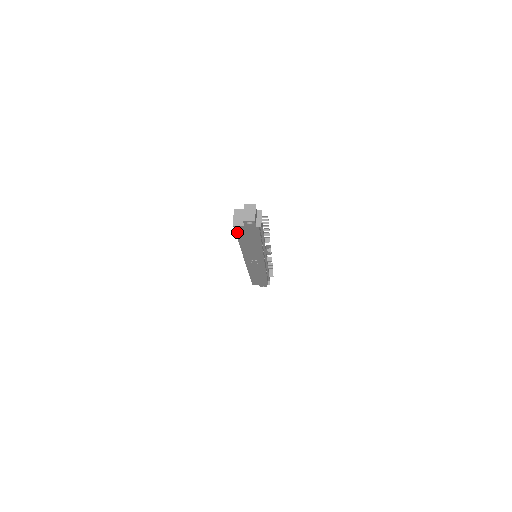
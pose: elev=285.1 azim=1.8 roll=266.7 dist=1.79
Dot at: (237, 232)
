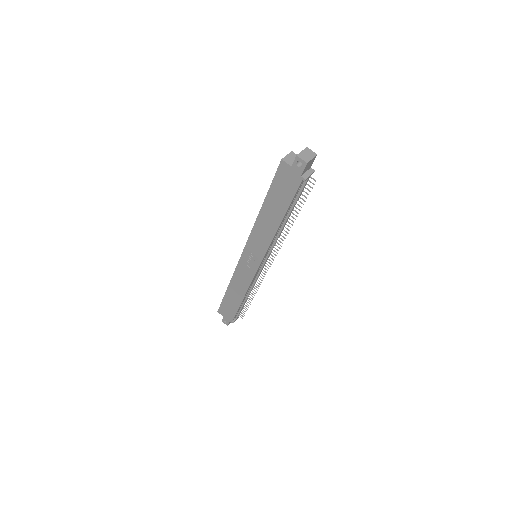
Dot at: (276, 177)
